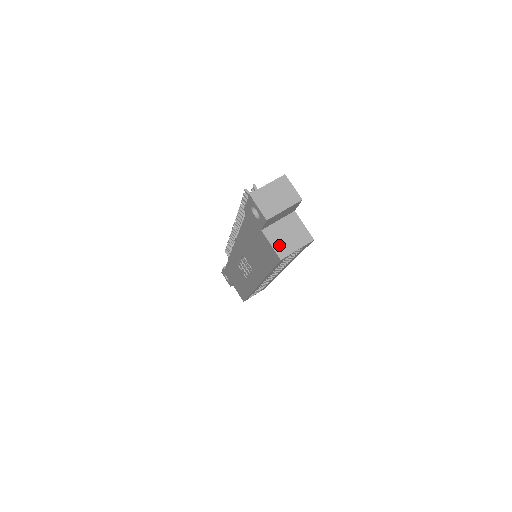
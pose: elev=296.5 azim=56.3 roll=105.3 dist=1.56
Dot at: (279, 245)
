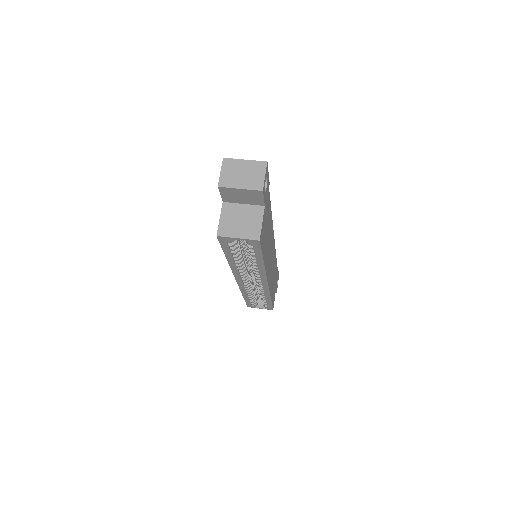
Dot at: (226, 223)
